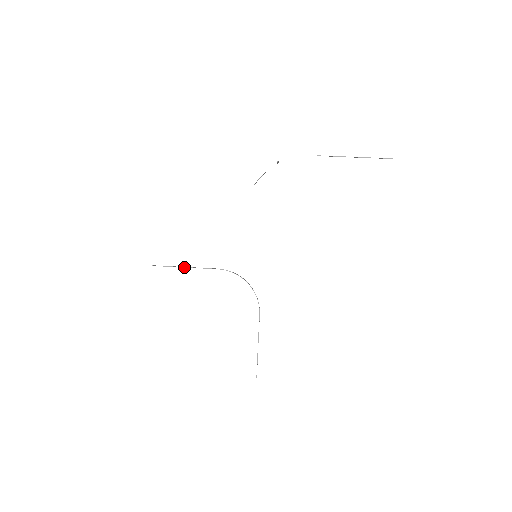
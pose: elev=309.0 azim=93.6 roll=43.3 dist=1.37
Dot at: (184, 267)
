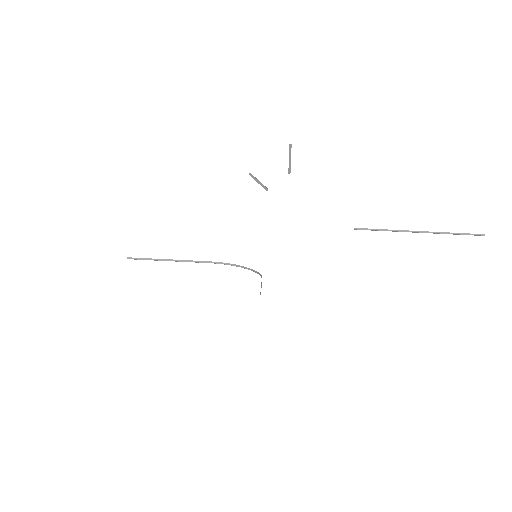
Dot at: occluded
